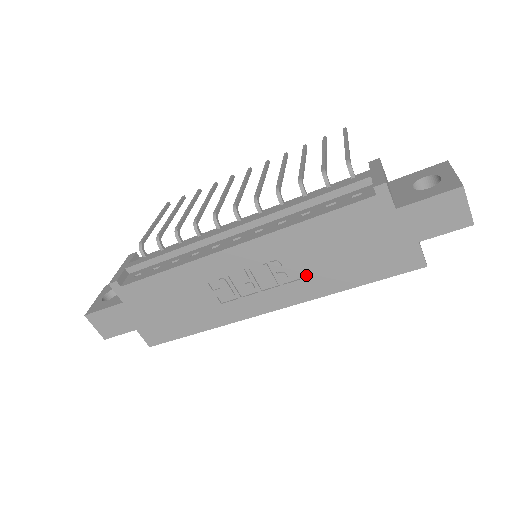
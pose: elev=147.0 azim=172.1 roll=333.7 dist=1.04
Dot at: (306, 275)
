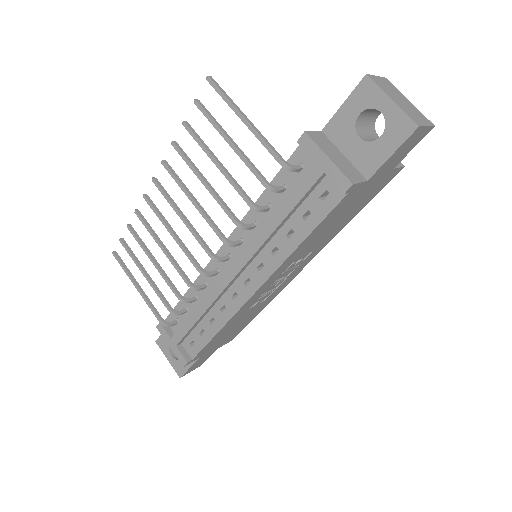
Dot at: (316, 248)
